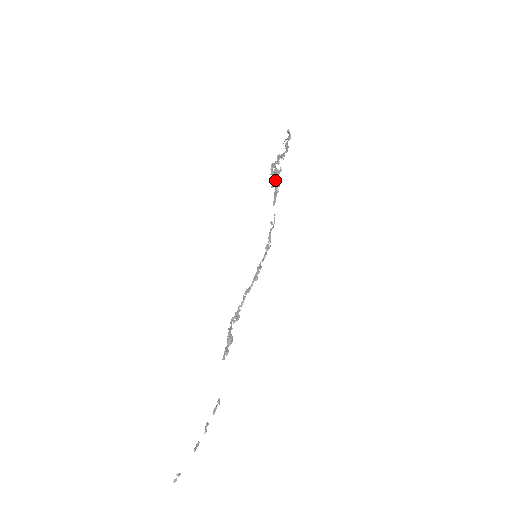
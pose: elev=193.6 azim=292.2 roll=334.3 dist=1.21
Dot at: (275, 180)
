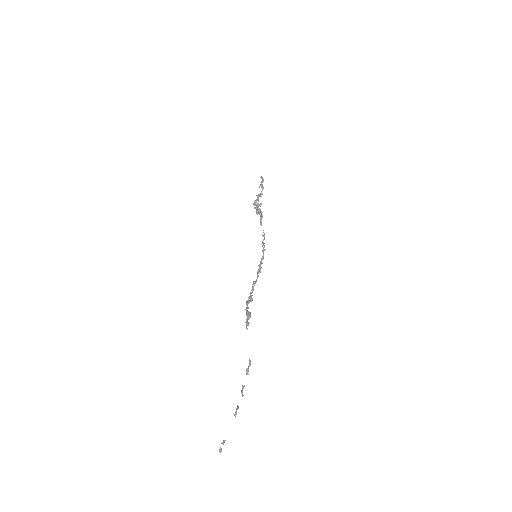
Dot at: (258, 210)
